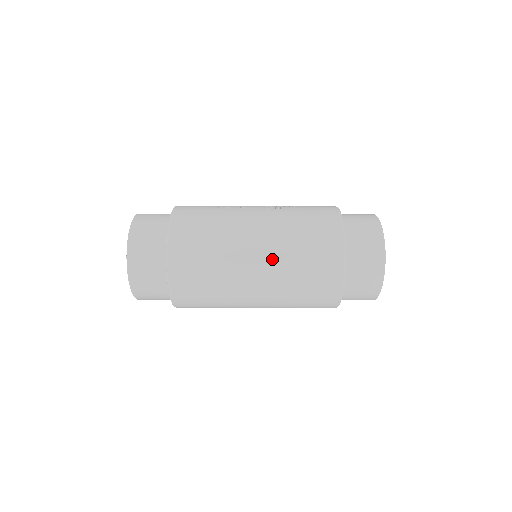
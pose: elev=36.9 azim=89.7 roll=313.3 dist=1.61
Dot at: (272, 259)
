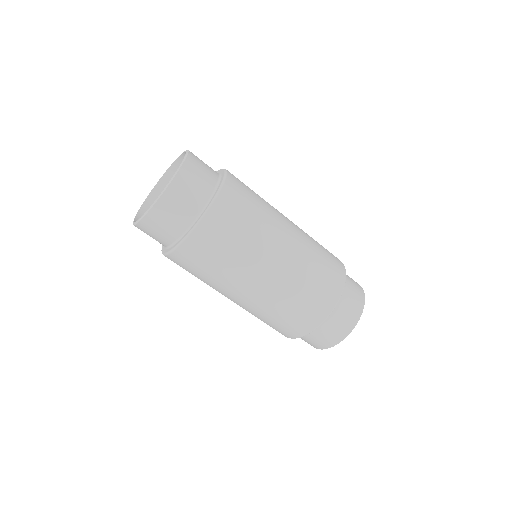
Dot at: (297, 250)
